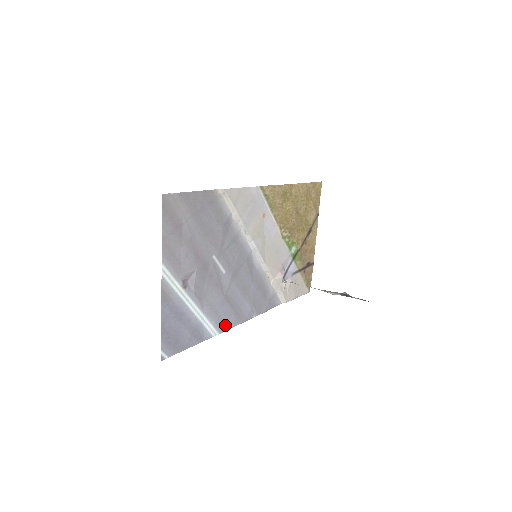
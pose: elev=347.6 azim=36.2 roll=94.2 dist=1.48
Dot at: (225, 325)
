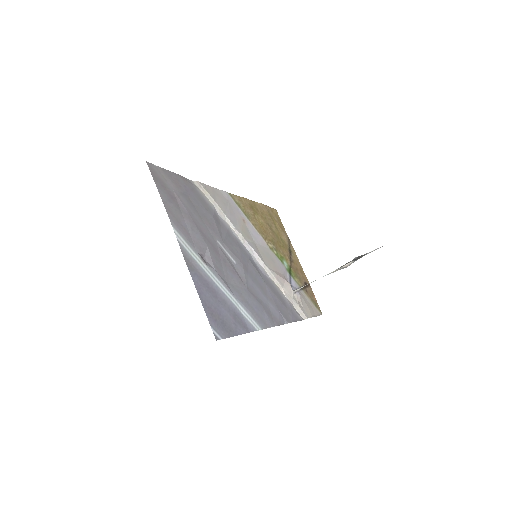
Dot at: (262, 322)
